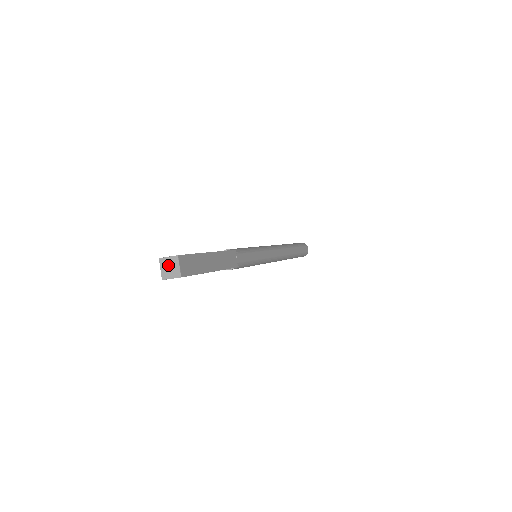
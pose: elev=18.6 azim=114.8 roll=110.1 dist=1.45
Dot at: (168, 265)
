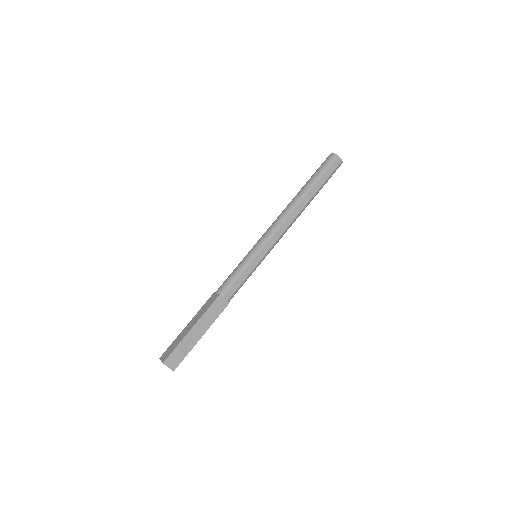
Dot at: occluded
